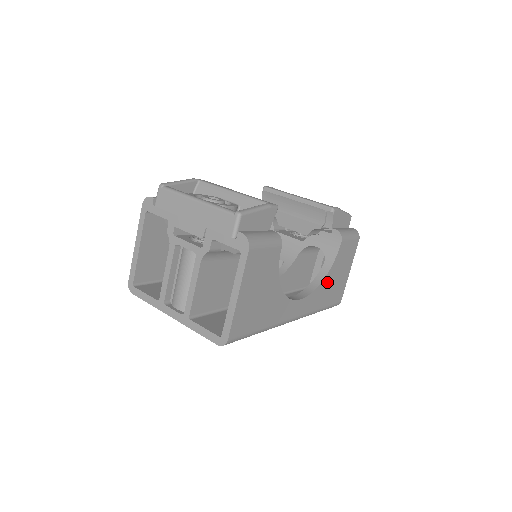
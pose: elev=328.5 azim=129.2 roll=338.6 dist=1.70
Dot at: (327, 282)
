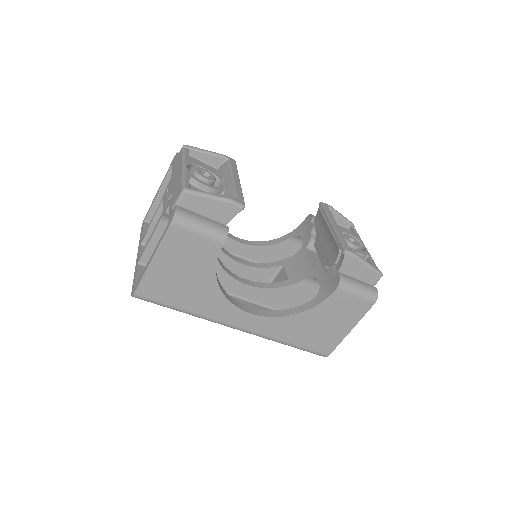
Dot at: (303, 320)
